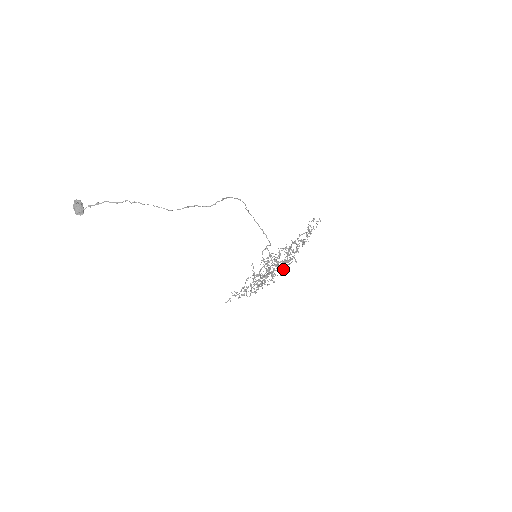
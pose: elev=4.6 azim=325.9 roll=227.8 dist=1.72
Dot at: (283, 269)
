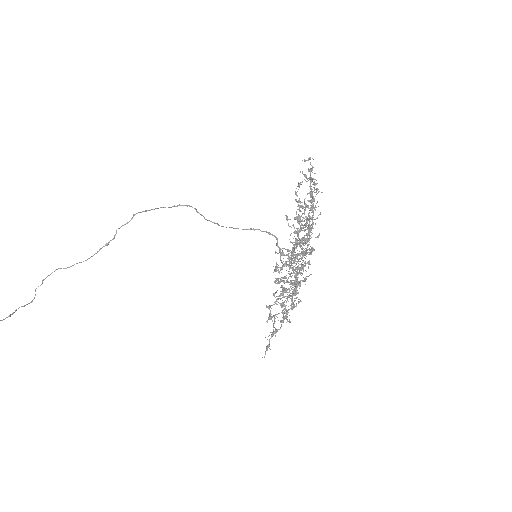
Dot at: occluded
